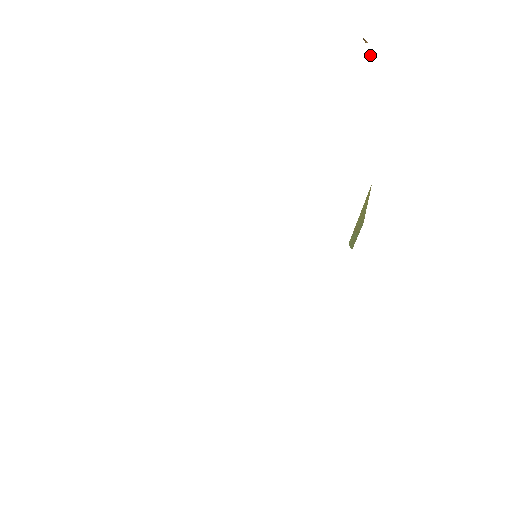
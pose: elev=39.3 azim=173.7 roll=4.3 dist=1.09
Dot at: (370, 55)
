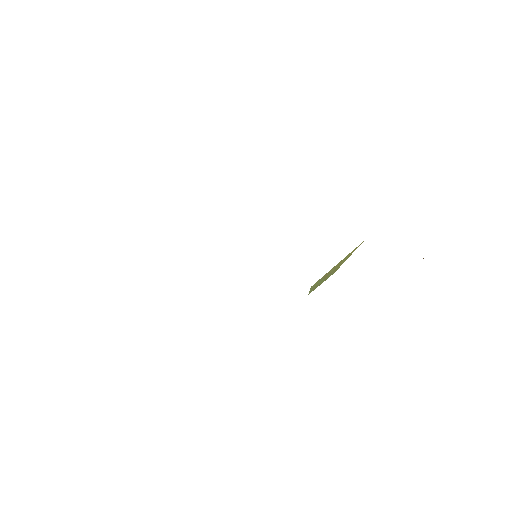
Dot at: occluded
